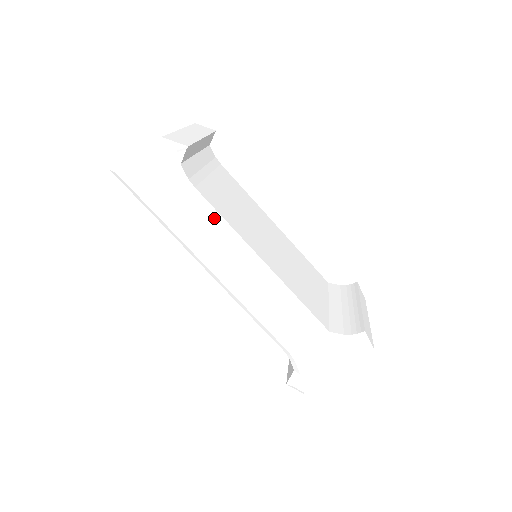
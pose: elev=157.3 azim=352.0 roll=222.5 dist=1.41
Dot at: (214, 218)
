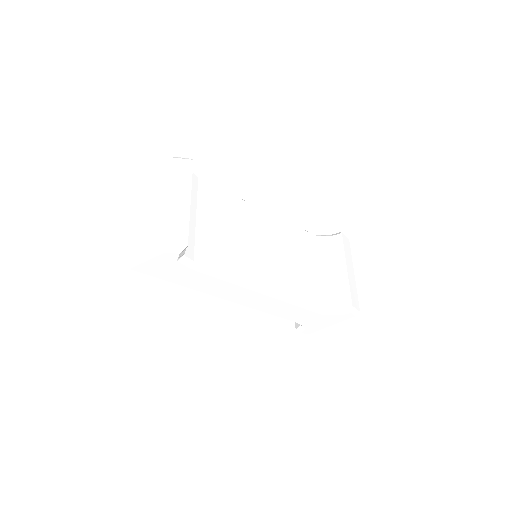
Dot at: (222, 278)
